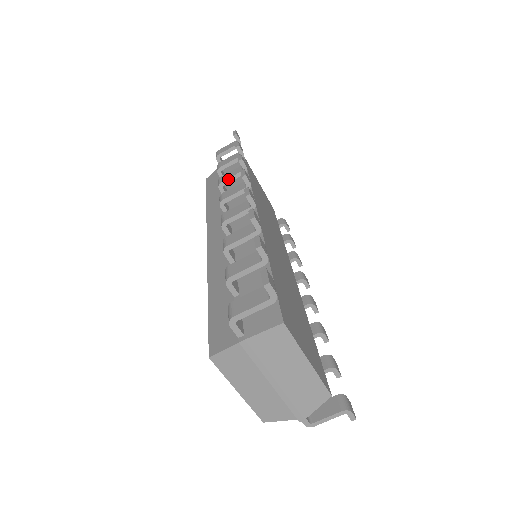
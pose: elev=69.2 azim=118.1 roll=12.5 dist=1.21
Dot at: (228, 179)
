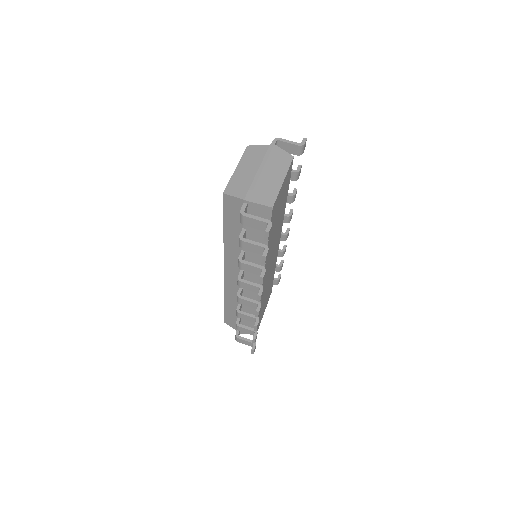
Dot at: occluded
